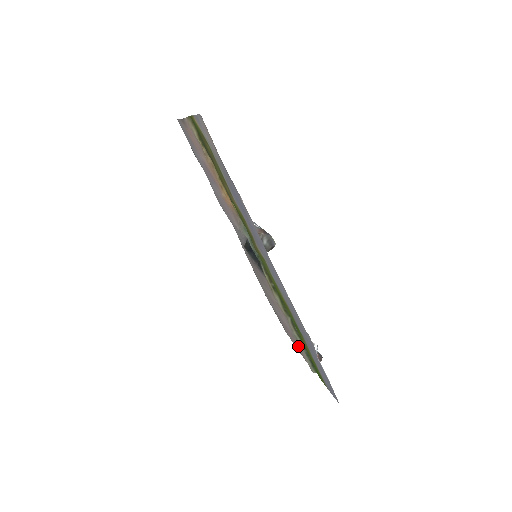
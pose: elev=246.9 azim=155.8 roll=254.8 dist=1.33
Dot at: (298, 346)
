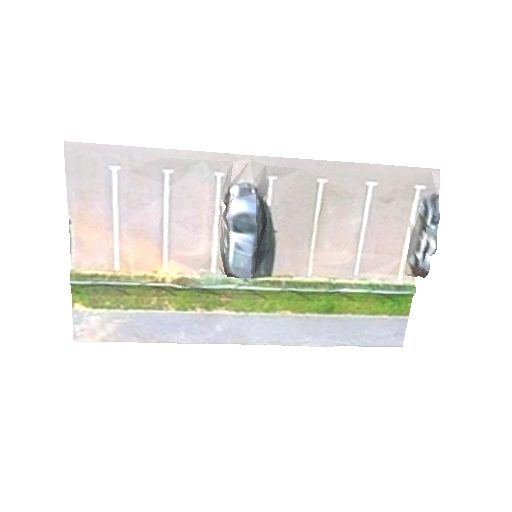
Dot at: (382, 269)
